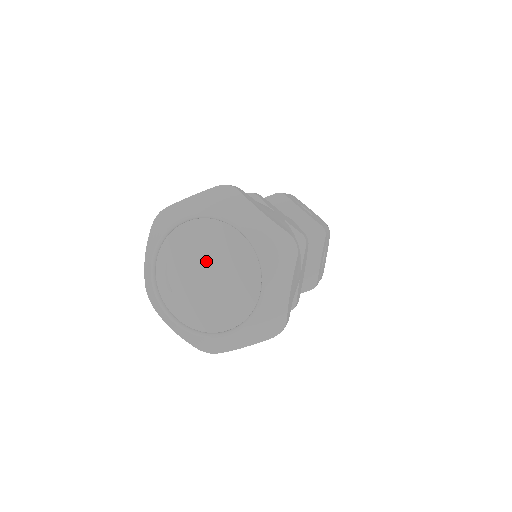
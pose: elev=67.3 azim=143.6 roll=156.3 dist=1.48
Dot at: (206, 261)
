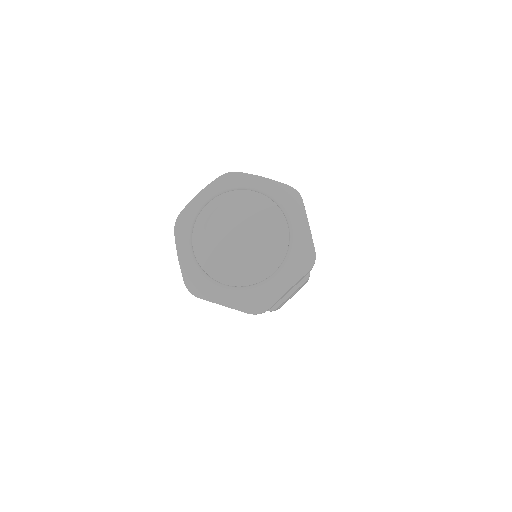
Dot at: (248, 227)
